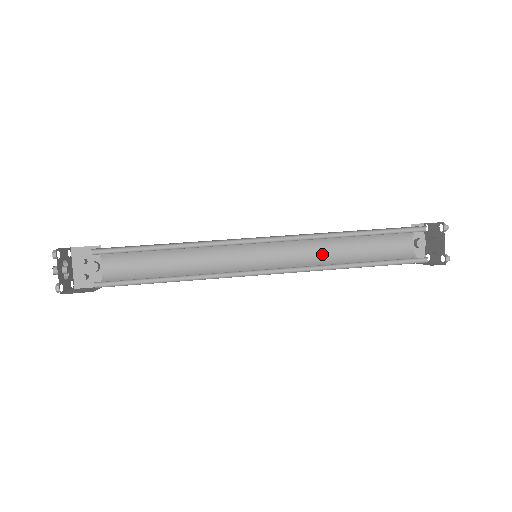
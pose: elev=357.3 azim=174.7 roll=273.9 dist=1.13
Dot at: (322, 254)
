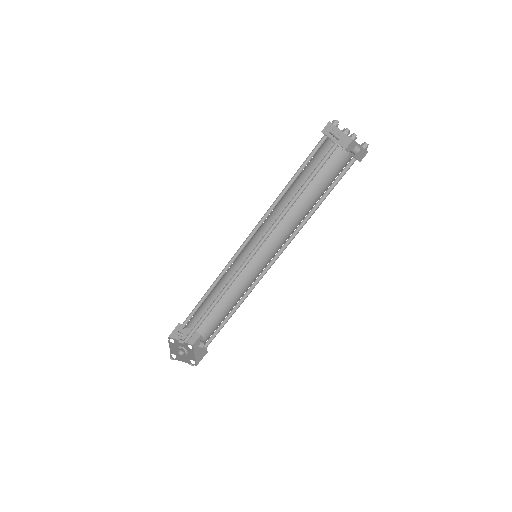
Dot at: occluded
